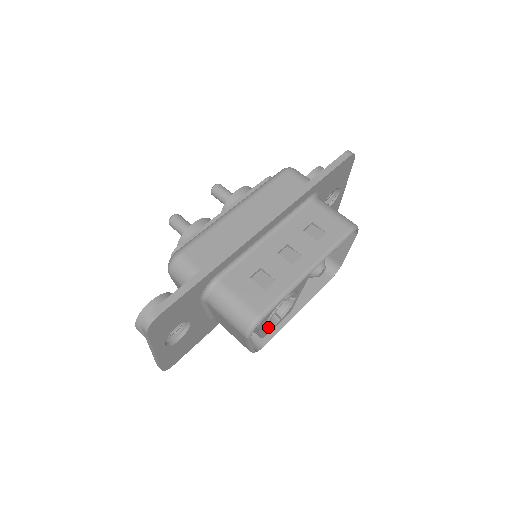
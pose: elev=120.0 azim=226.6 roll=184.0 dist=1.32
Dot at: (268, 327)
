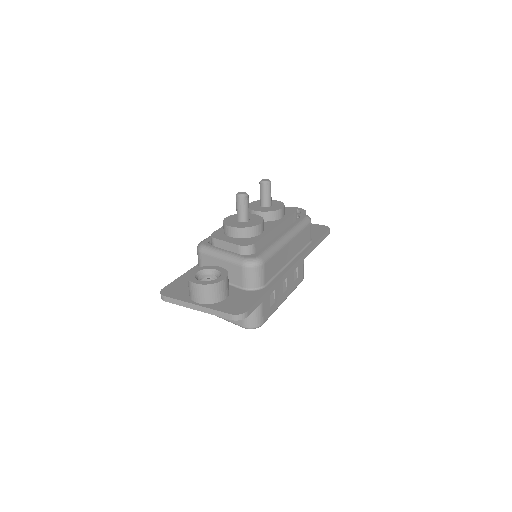
Dot at: occluded
